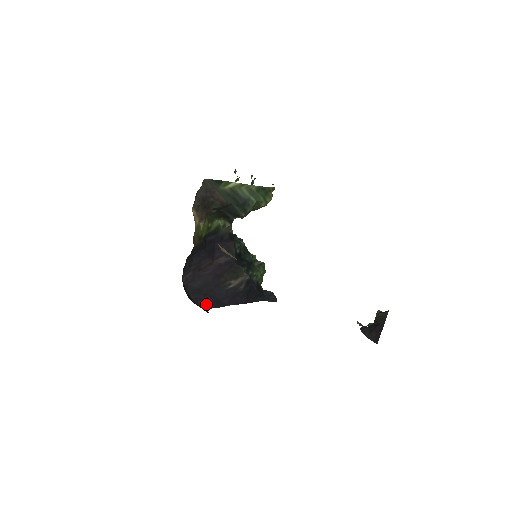
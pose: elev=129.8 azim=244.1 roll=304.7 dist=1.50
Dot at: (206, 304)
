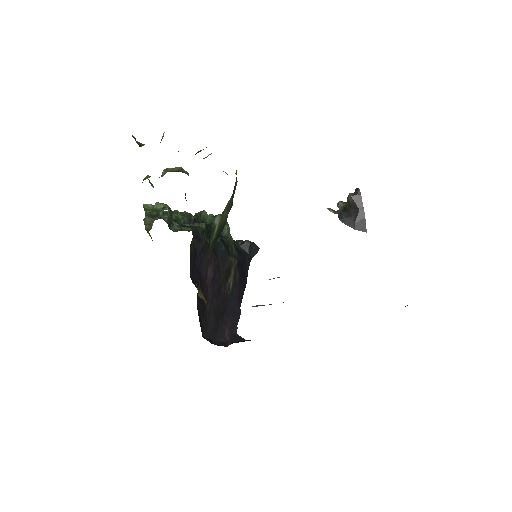
Dot at: (231, 329)
